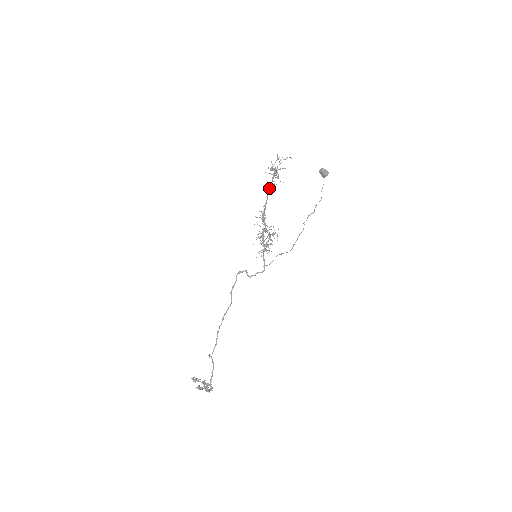
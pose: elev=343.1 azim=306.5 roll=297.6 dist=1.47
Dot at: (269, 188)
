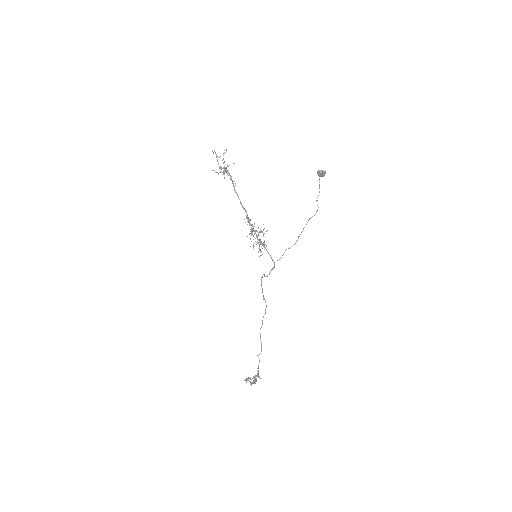
Dot at: (234, 189)
